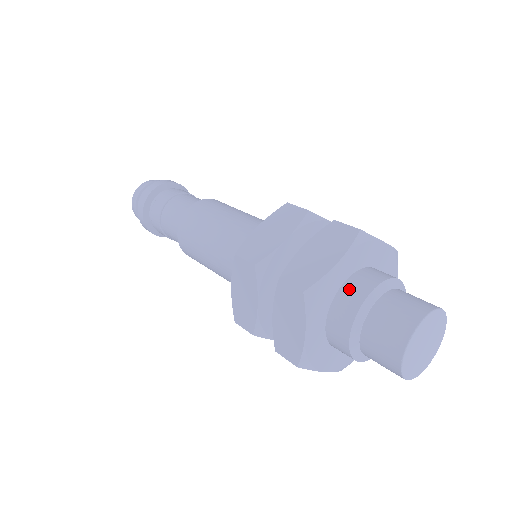
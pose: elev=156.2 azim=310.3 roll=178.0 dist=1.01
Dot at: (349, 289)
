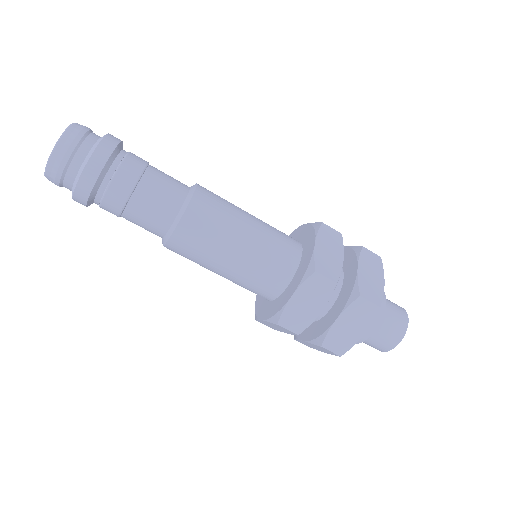
Dot at: occluded
